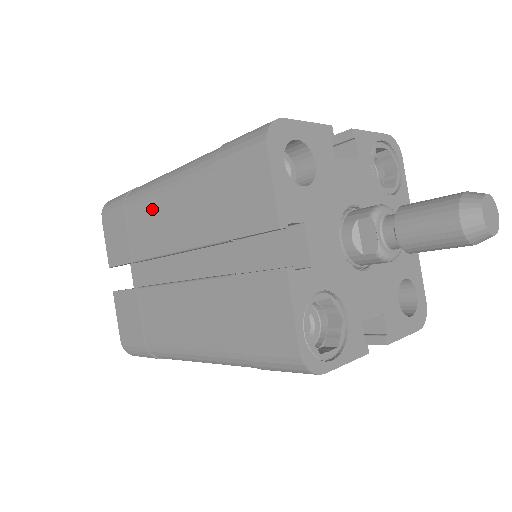
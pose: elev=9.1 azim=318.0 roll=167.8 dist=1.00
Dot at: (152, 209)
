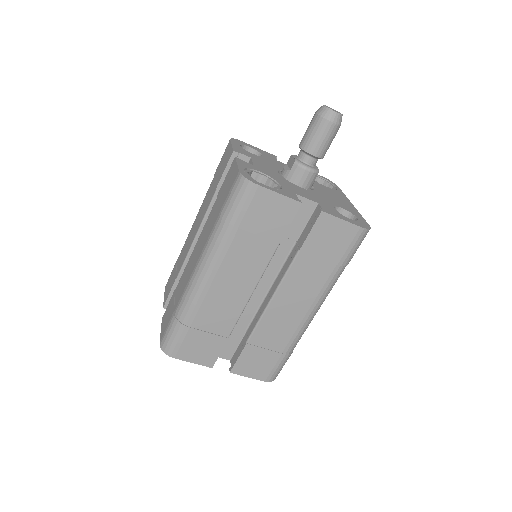
Dot at: (189, 236)
